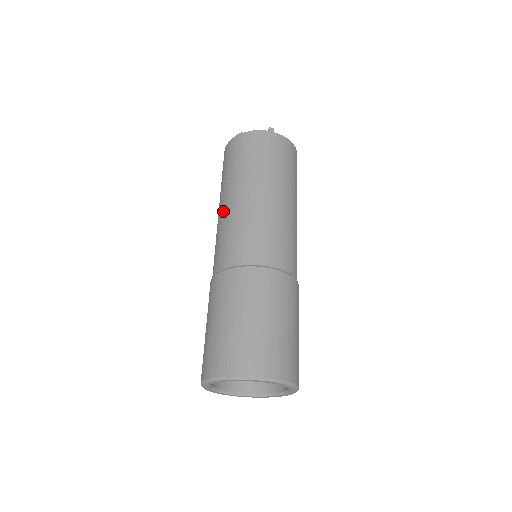
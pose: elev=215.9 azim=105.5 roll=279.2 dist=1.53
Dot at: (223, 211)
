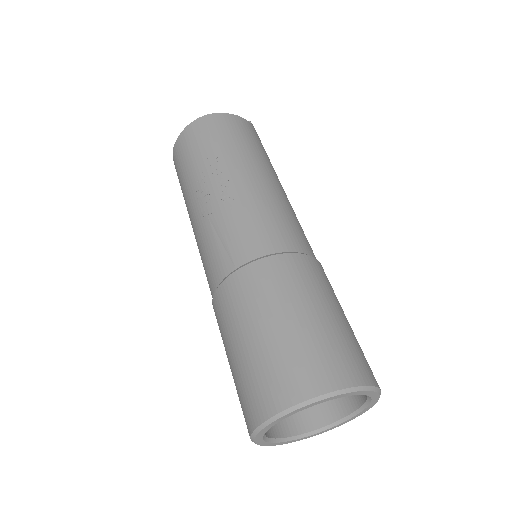
Dot at: (232, 188)
